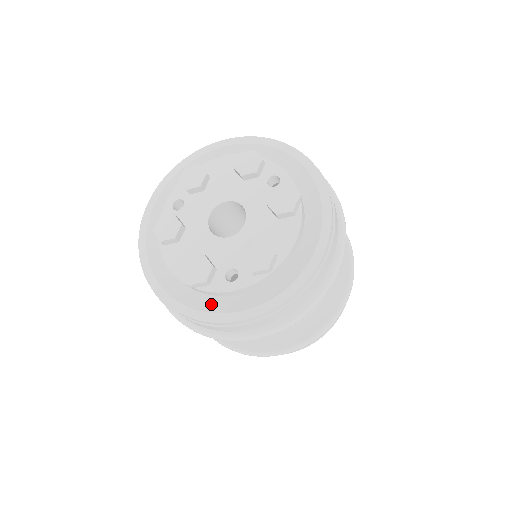
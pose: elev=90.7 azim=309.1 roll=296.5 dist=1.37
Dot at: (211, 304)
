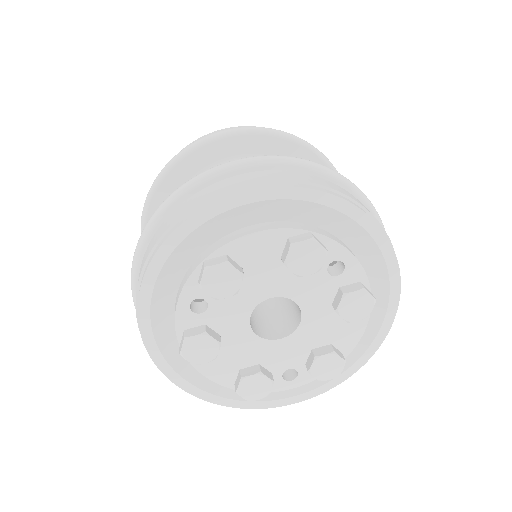
Dot at: occluded
